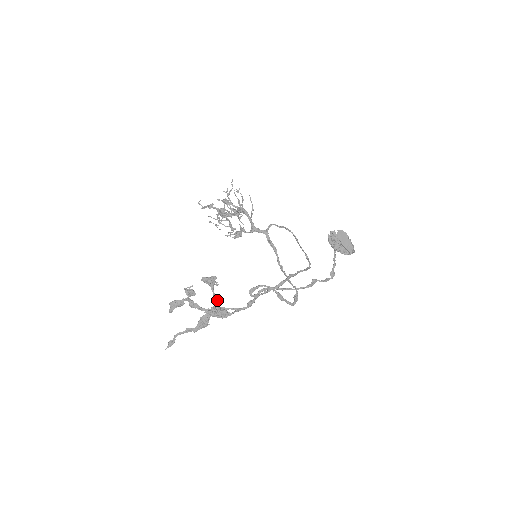
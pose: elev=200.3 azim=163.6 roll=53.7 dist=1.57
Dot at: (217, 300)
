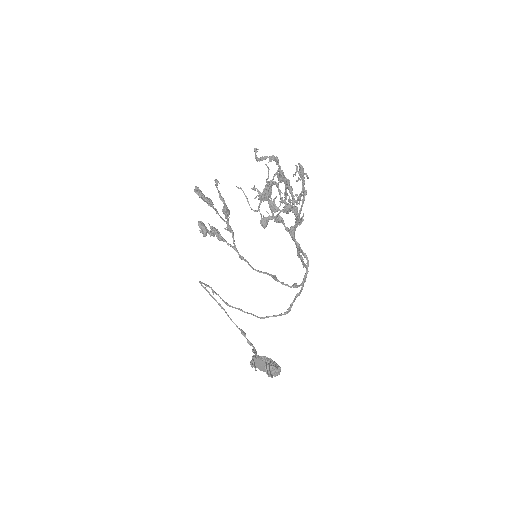
Dot at: (212, 235)
